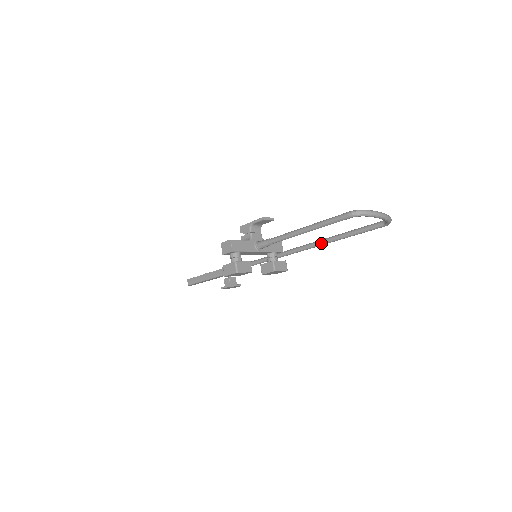
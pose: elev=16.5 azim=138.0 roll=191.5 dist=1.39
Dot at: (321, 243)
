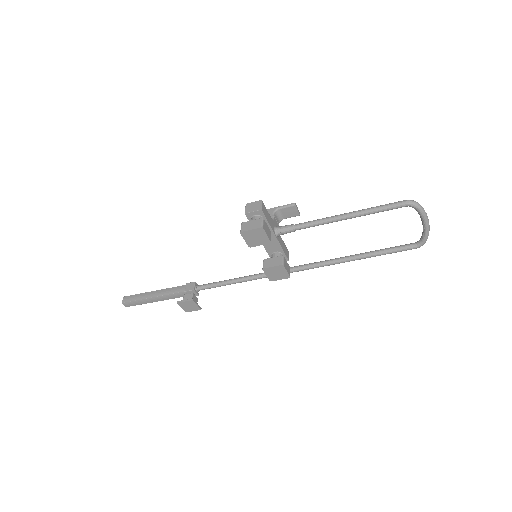
Dot at: (335, 260)
